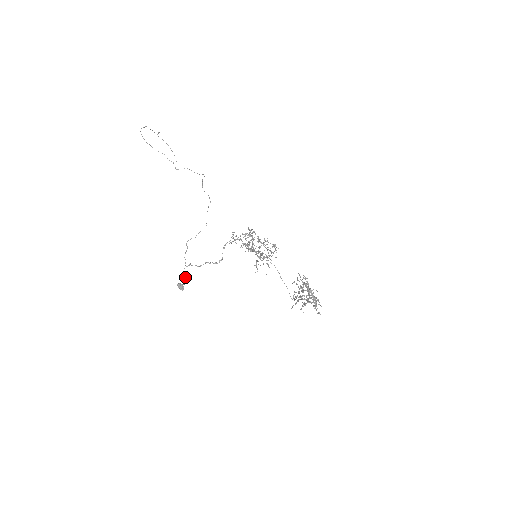
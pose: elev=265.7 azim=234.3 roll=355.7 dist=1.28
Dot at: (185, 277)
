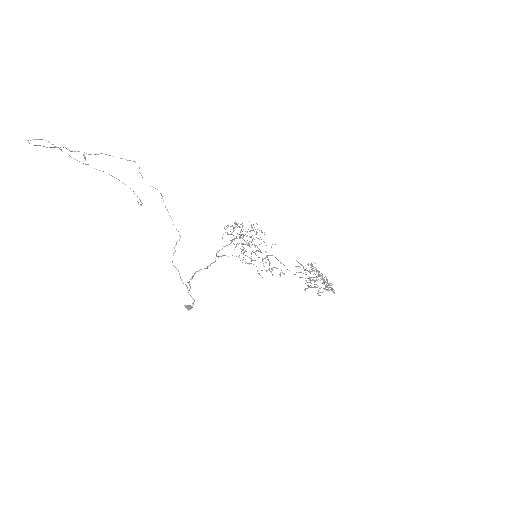
Dot at: occluded
